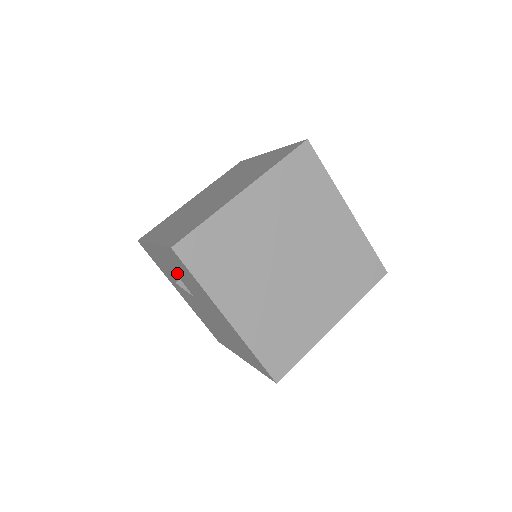
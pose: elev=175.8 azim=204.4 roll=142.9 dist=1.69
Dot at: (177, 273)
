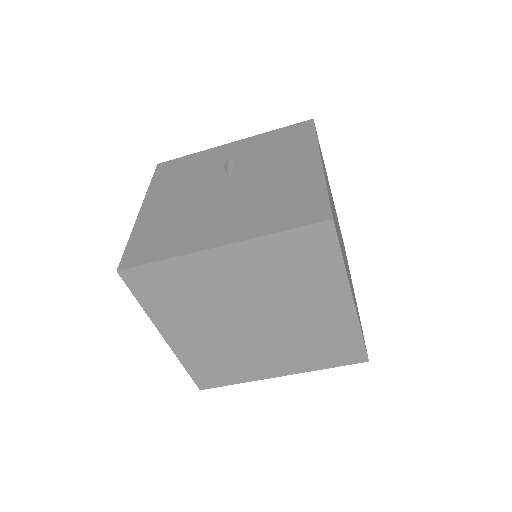
Dot at: (245, 155)
